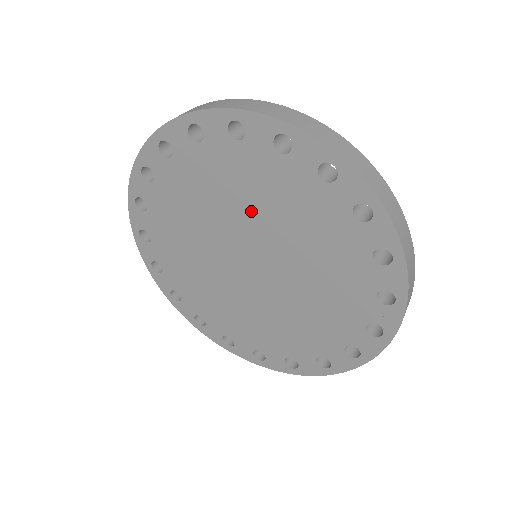
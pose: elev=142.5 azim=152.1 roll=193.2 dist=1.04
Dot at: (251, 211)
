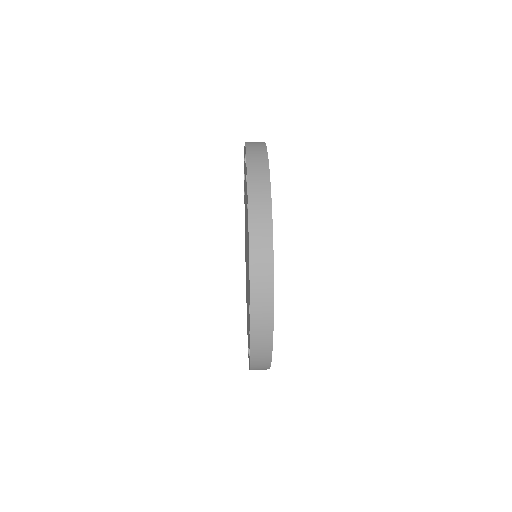
Dot at: occluded
